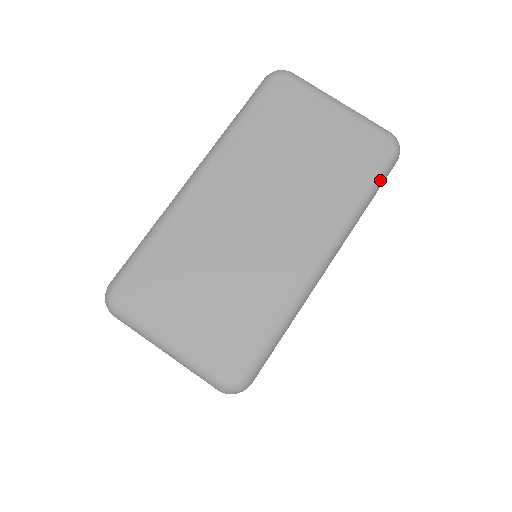
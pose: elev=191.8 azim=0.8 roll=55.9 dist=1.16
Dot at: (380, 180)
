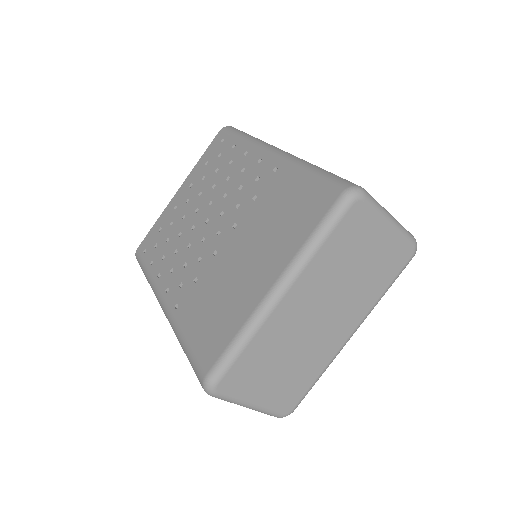
Dot at: (398, 276)
